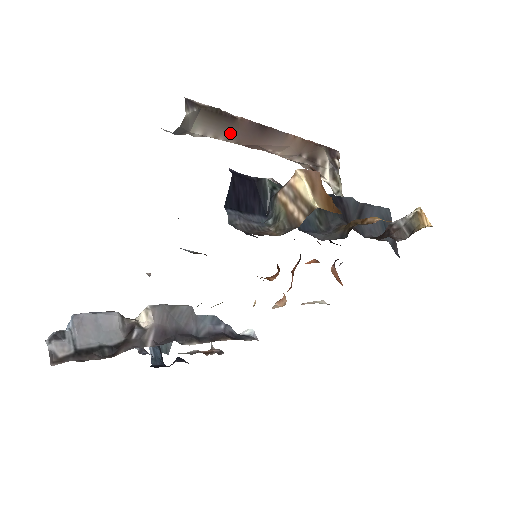
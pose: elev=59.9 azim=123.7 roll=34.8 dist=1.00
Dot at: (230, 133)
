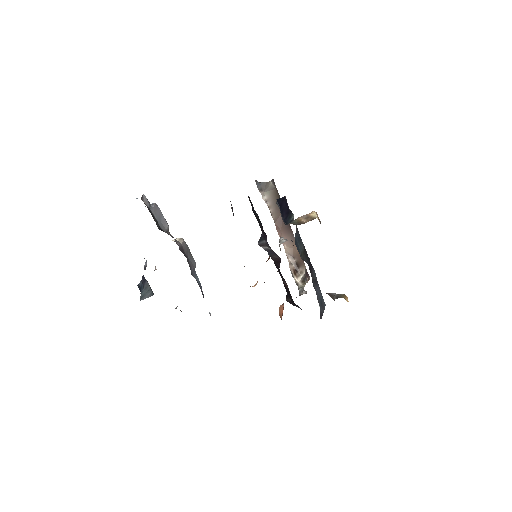
Dot at: (276, 212)
